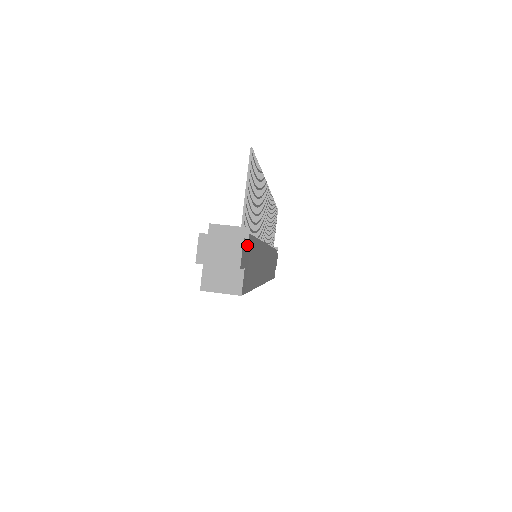
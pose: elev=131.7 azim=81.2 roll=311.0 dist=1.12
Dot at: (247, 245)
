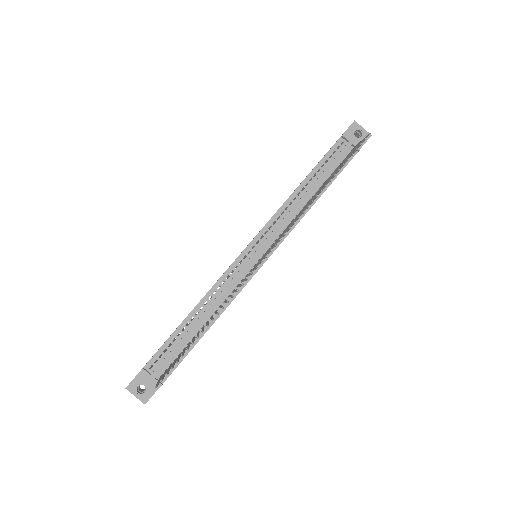
Dot at: occluded
